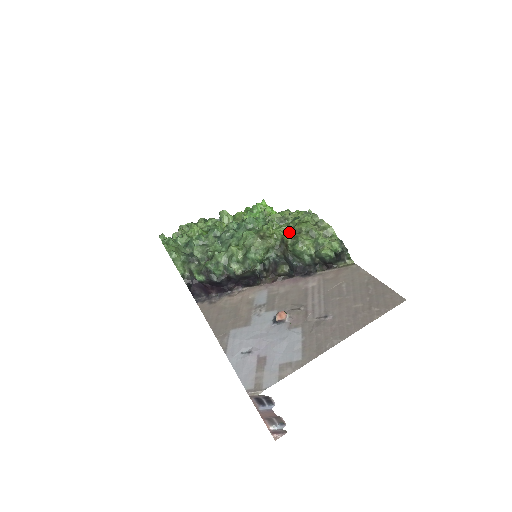
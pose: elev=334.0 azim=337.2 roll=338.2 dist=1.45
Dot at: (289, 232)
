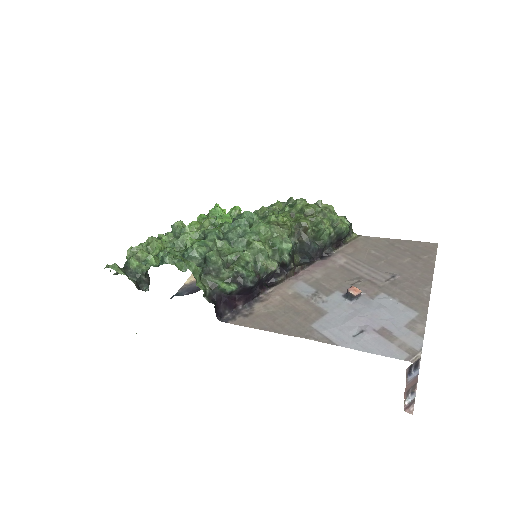
Dot at: (300, 216)
